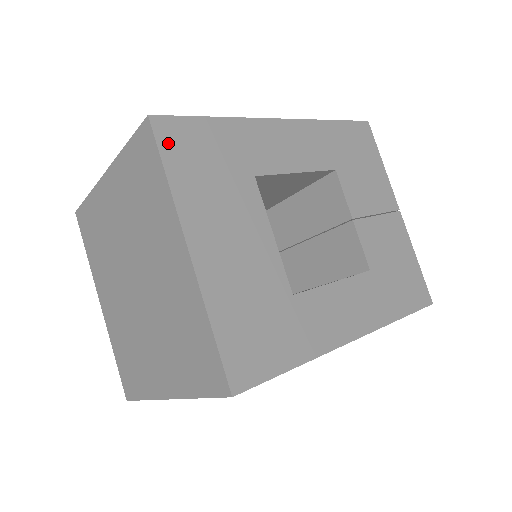
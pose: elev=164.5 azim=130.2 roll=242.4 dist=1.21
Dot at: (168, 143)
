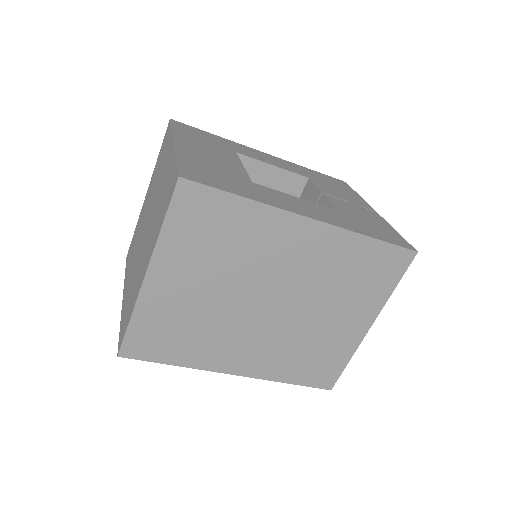
Dot at: (178, 126)
